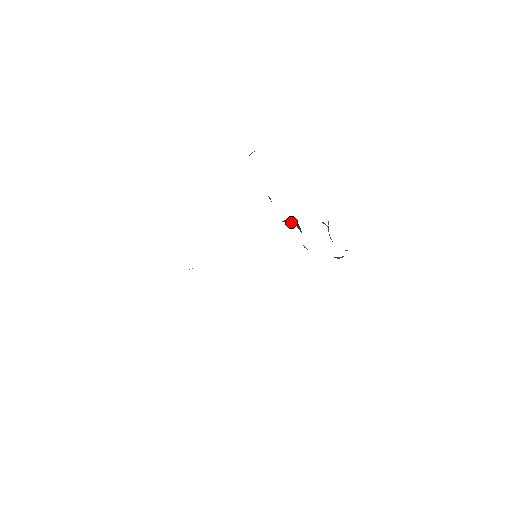
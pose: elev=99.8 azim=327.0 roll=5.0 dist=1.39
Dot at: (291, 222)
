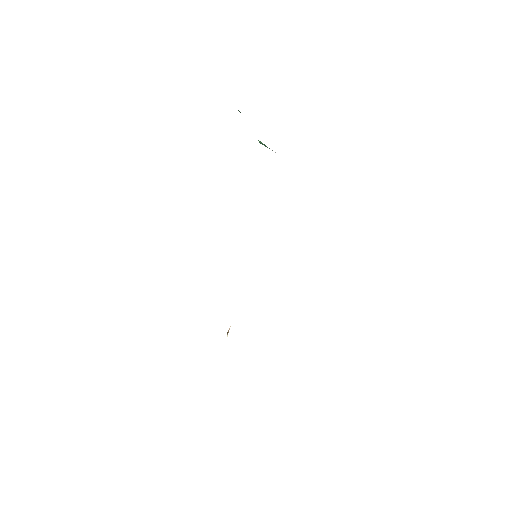
Dot at: occluded
